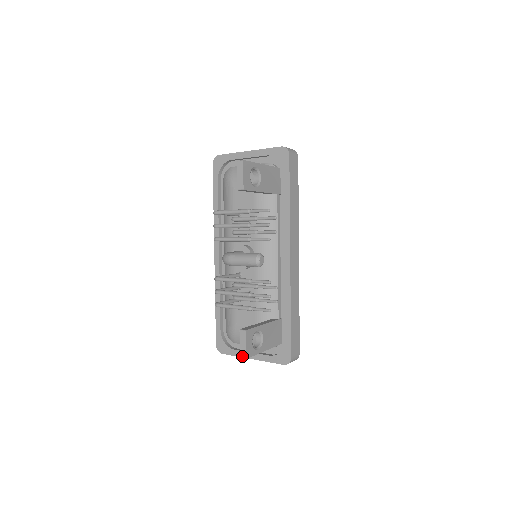
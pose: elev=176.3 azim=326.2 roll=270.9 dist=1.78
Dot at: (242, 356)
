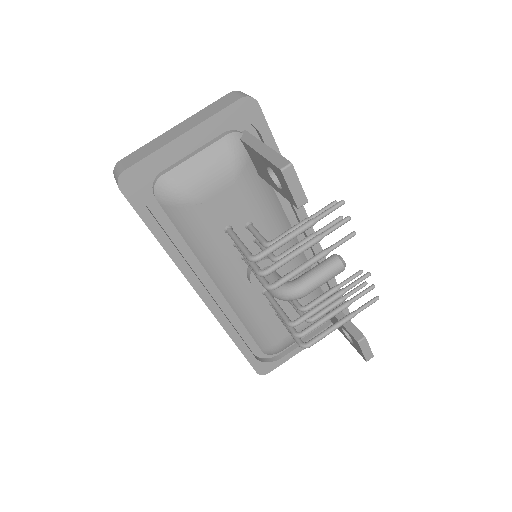
Dot at: (369, 359)
